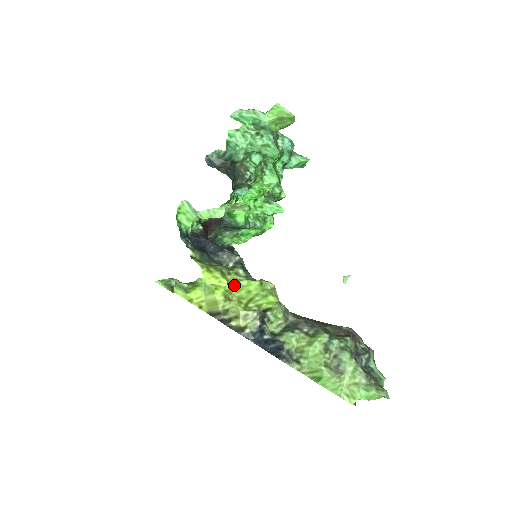
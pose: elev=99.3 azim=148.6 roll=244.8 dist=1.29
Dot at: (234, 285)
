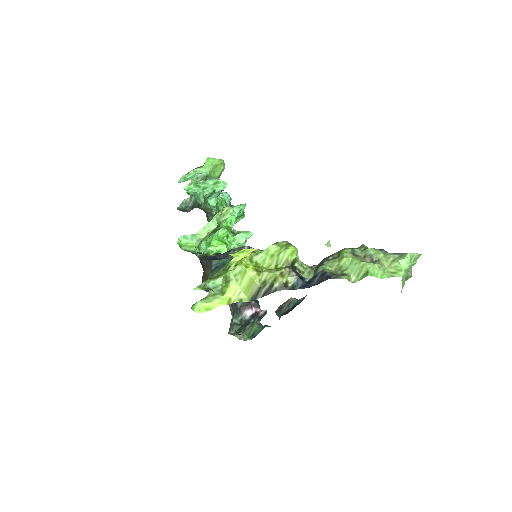
Dot at: (257, 260)
